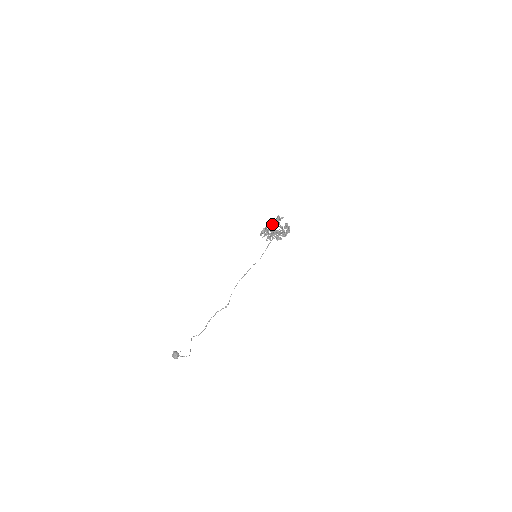
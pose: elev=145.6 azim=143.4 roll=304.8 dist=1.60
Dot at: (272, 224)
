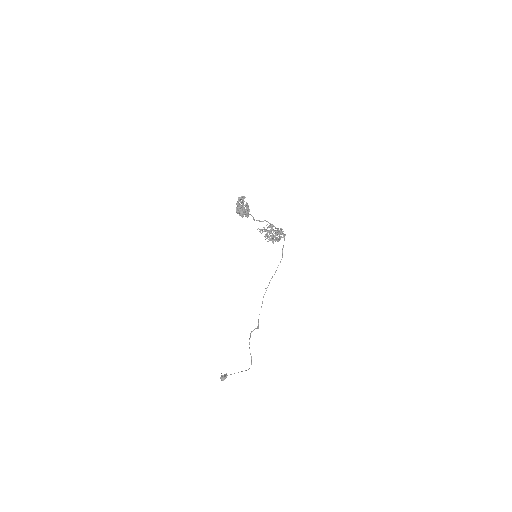
Dot at: (241, 206)
